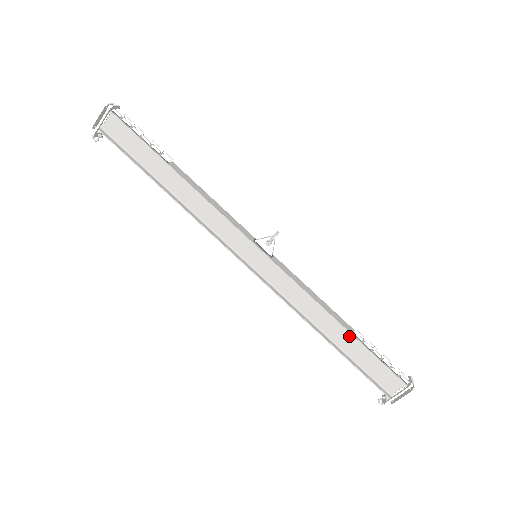
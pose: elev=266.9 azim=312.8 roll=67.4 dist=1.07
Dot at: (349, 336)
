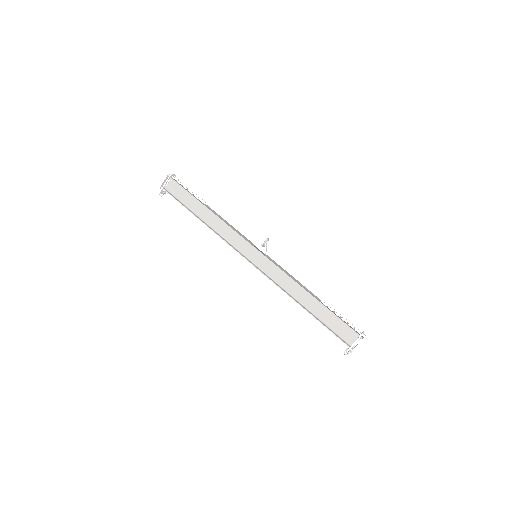
Dot at: (318, 304)
